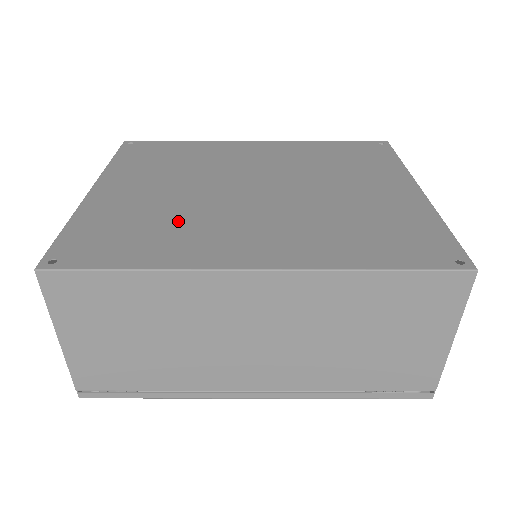
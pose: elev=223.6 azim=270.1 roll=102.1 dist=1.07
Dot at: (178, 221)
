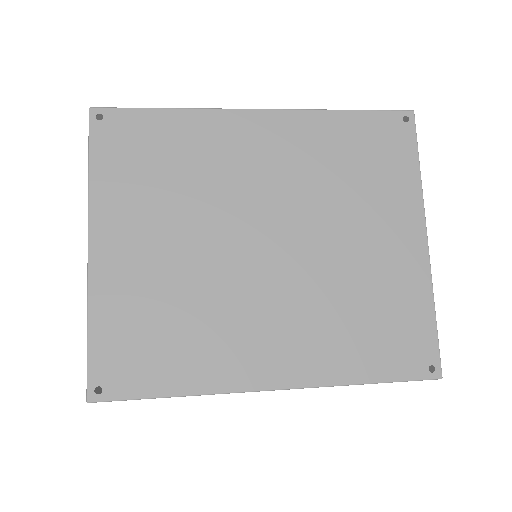
Dot at: (196, 315)
